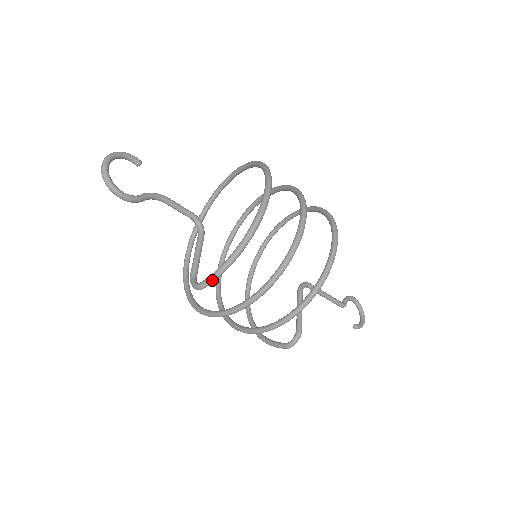
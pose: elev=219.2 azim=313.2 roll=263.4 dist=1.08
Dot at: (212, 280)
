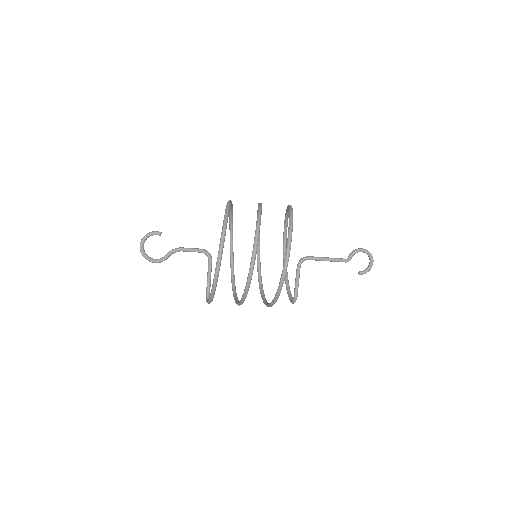
Dot at: (209, 303)
